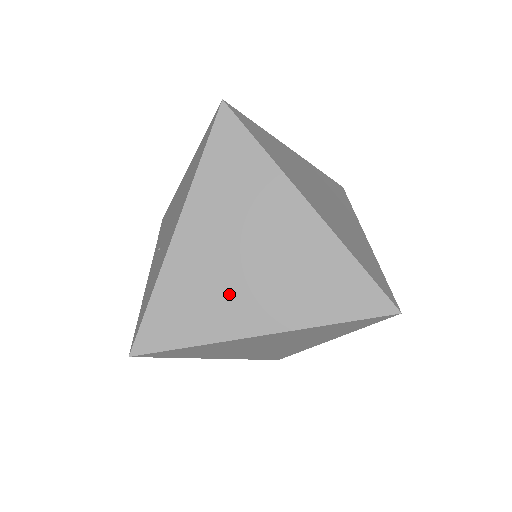
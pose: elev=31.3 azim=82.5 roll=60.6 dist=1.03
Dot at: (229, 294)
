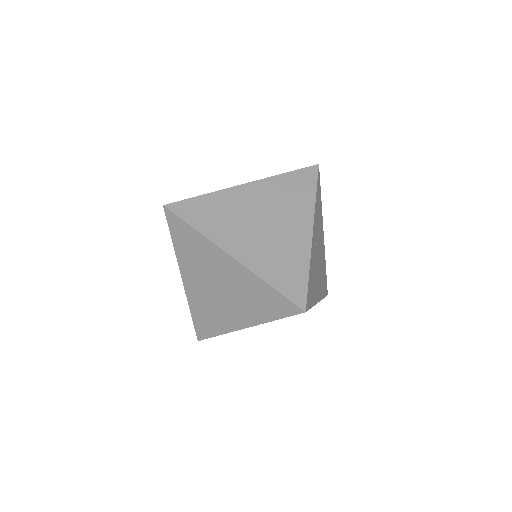
Dot at: (220, 309)
